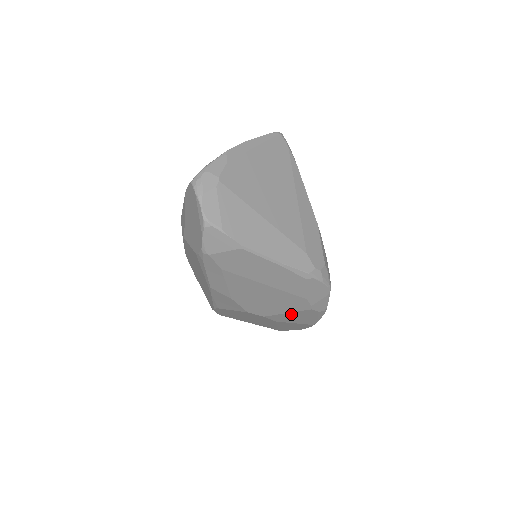
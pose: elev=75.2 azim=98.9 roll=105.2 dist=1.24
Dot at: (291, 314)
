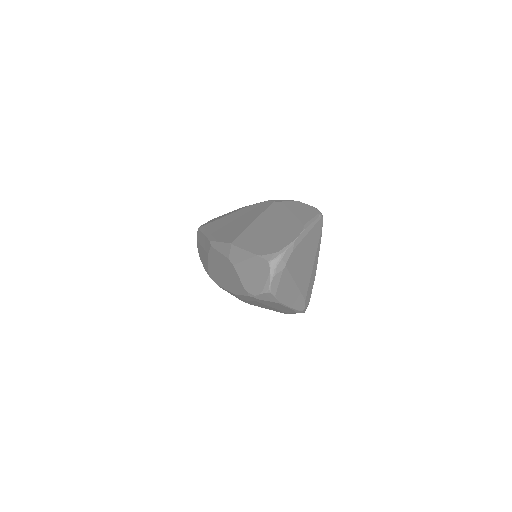
Dot at: occluded
